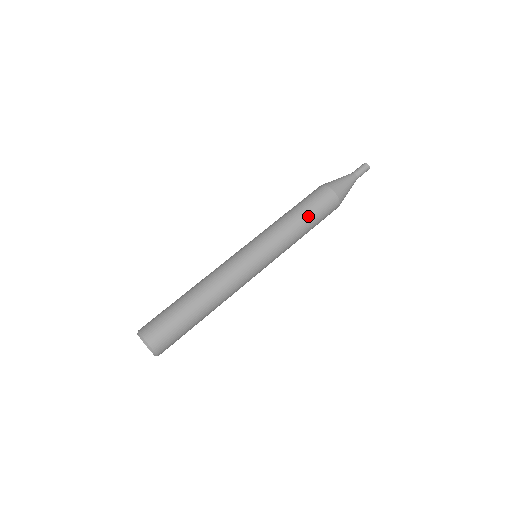
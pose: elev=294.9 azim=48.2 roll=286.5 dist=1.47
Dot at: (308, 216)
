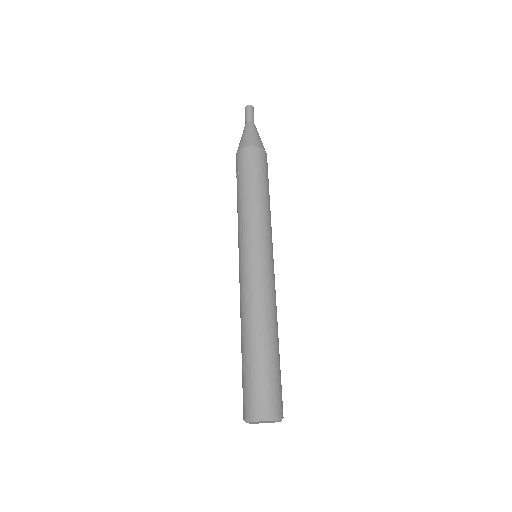
Dot at: (260, 184)
